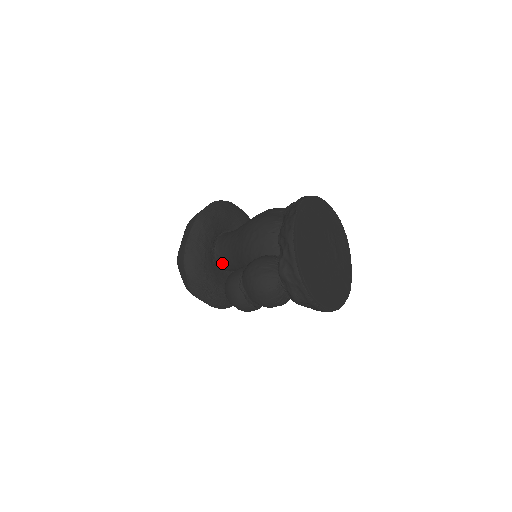
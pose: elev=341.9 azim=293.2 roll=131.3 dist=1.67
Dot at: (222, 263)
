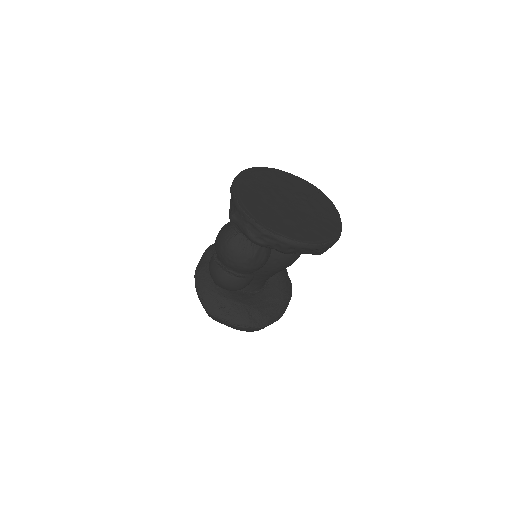
Dot at: occluded
